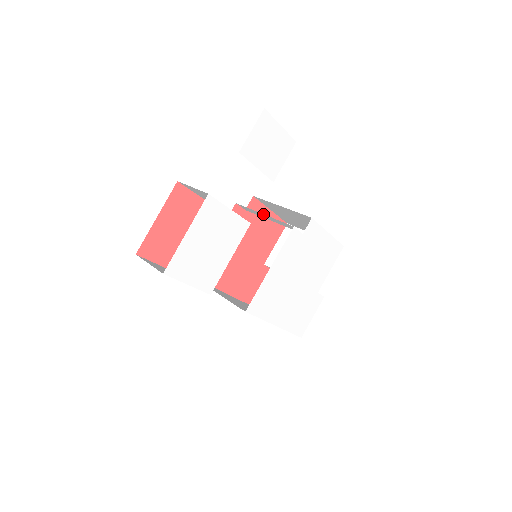
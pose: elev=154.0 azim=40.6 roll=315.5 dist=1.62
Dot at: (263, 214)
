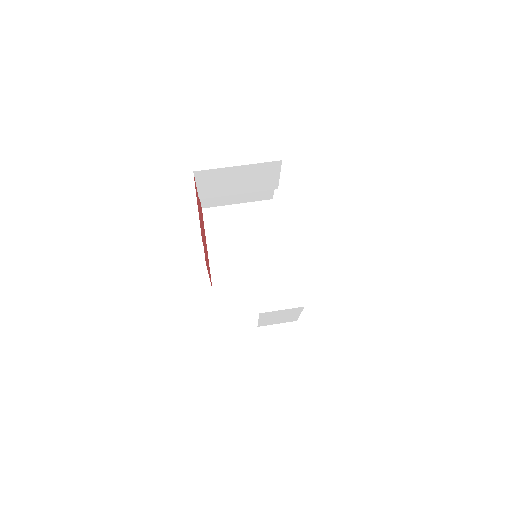
Dot at: occluded
